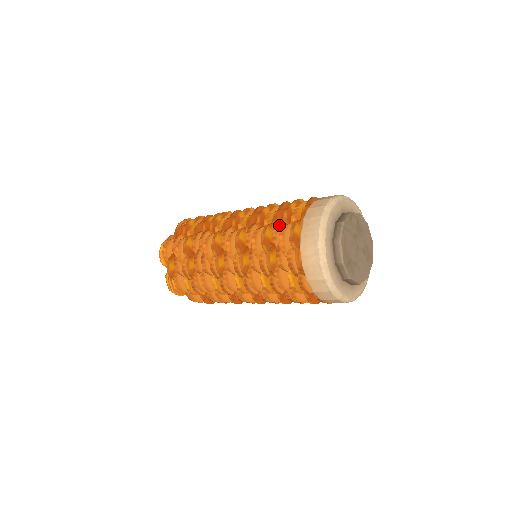
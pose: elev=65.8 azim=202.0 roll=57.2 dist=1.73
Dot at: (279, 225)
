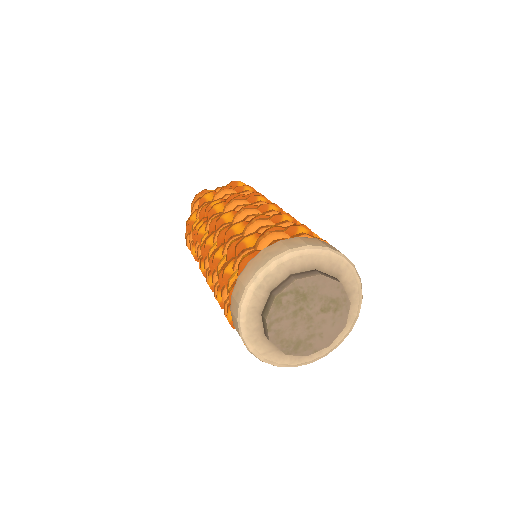
Dot at: (224, 294)
